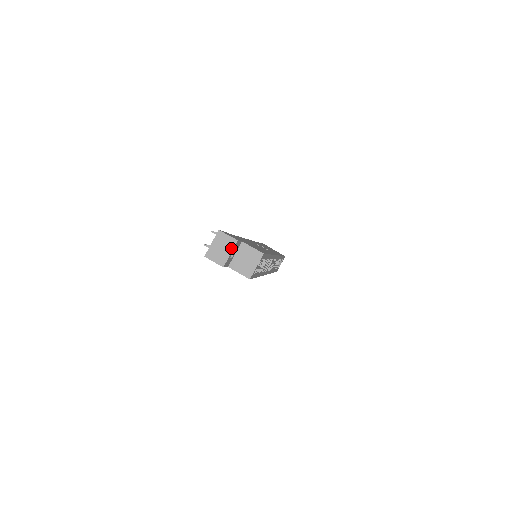
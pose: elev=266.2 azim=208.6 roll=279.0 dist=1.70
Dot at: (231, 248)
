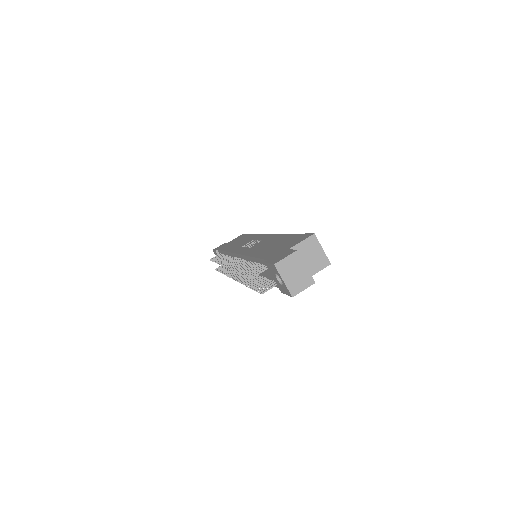
Dot at: (301, 262)
